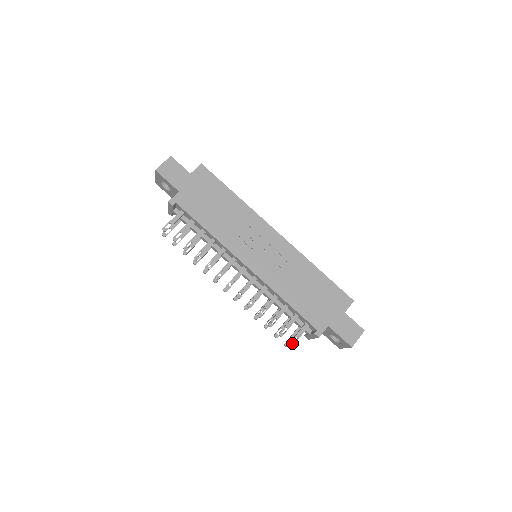
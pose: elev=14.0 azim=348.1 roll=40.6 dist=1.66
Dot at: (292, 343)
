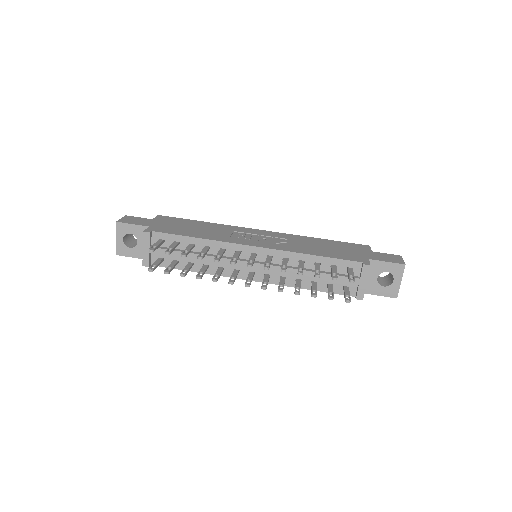
Dot at: (351, 279)
